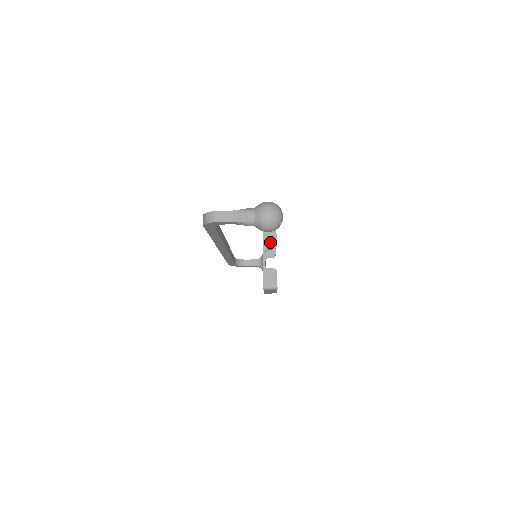
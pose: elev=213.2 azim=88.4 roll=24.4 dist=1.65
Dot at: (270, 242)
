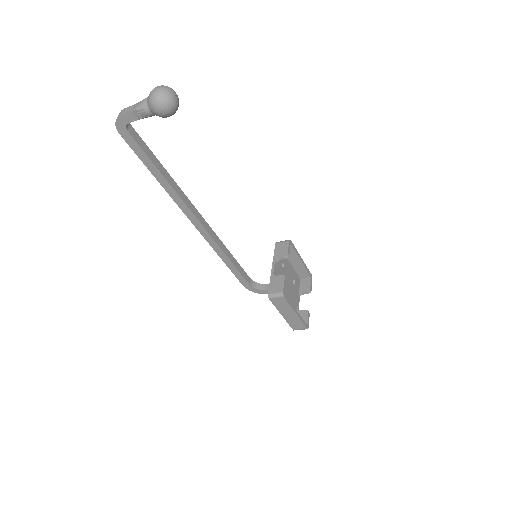
Dot at: (281, 251)
